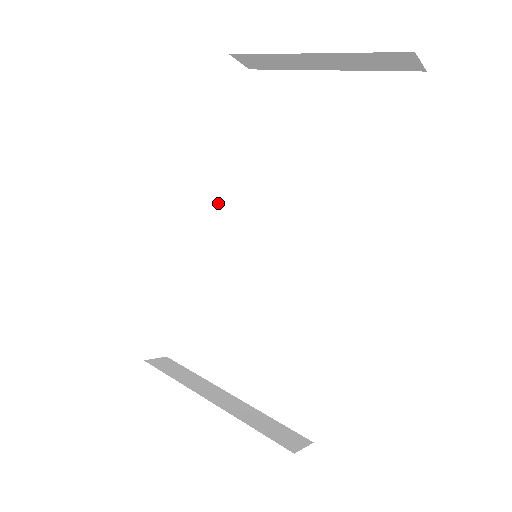
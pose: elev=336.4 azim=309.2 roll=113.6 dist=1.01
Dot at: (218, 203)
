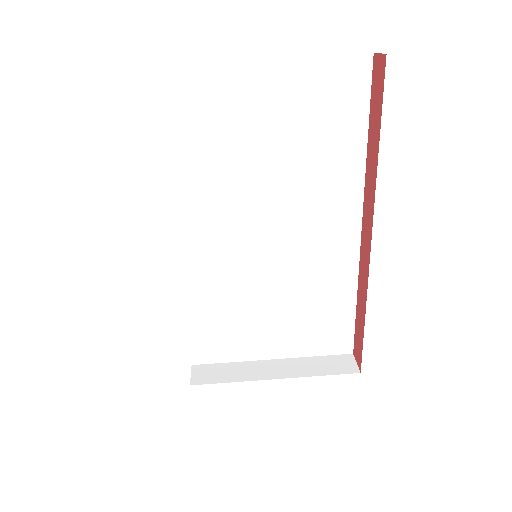
Dot at: (185, 221)
